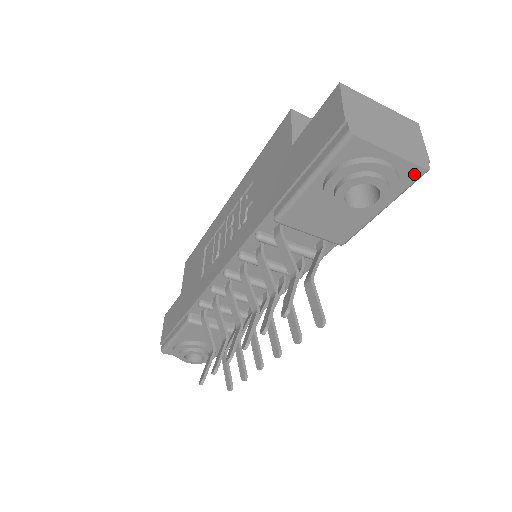
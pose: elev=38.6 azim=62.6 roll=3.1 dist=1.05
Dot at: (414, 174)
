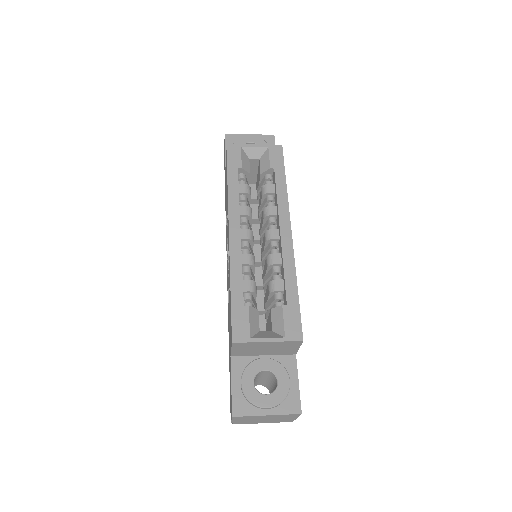
Dot at: occluded
